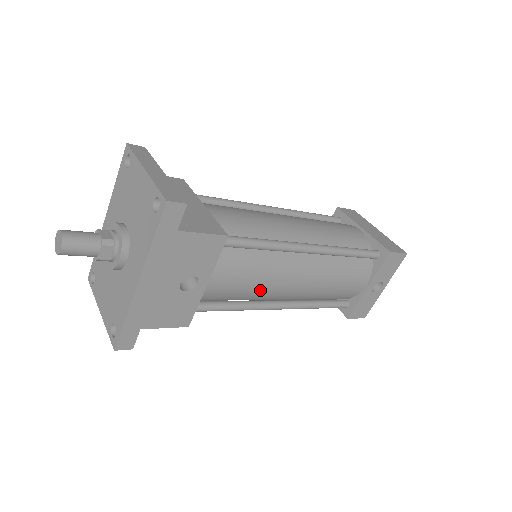
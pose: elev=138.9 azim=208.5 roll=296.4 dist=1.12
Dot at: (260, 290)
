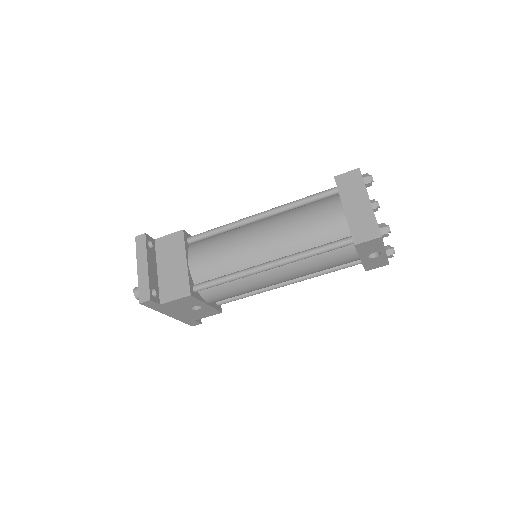
Dot at: occluded
